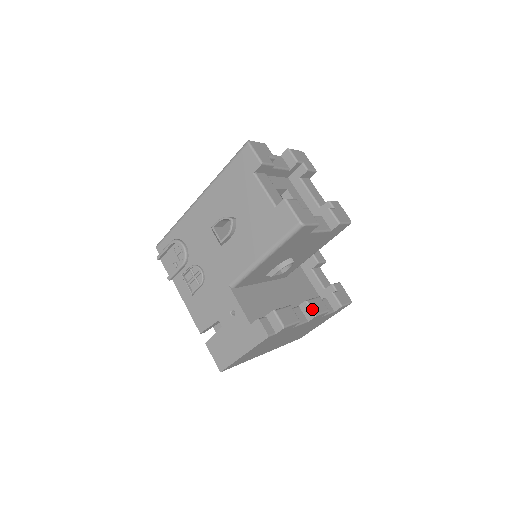
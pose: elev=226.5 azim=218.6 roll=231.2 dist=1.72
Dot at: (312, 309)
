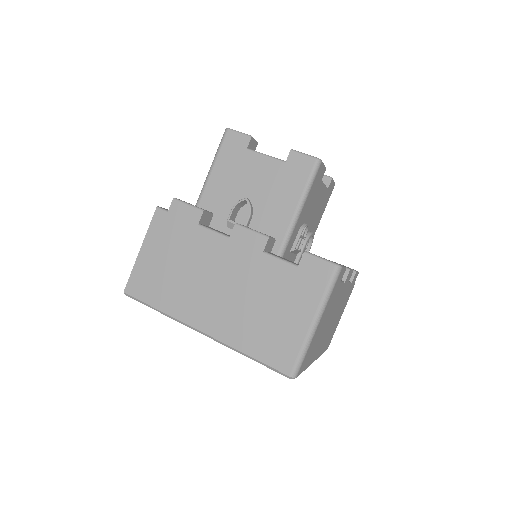
Dot at: occluded
